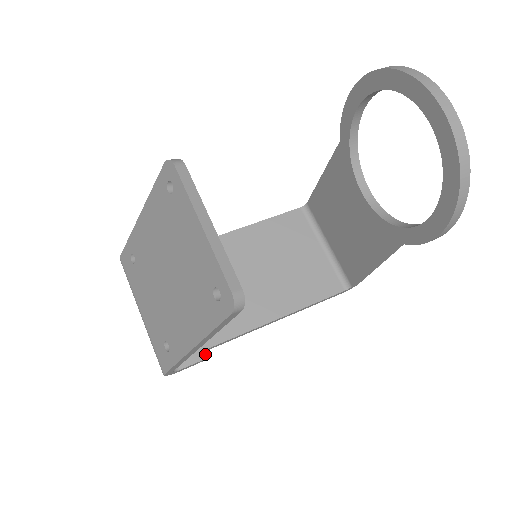
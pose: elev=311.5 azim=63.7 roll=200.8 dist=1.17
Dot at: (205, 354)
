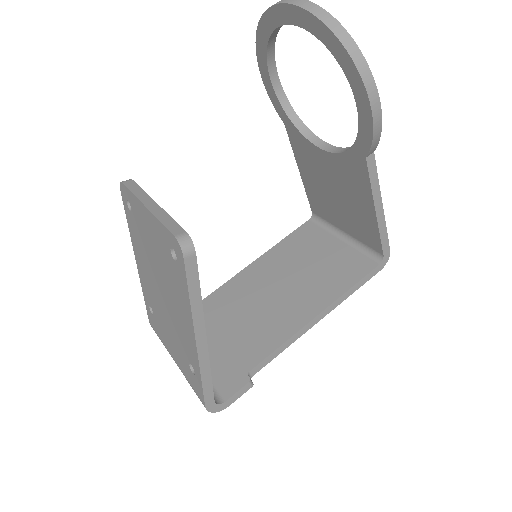
Dot at: (248, 377)
